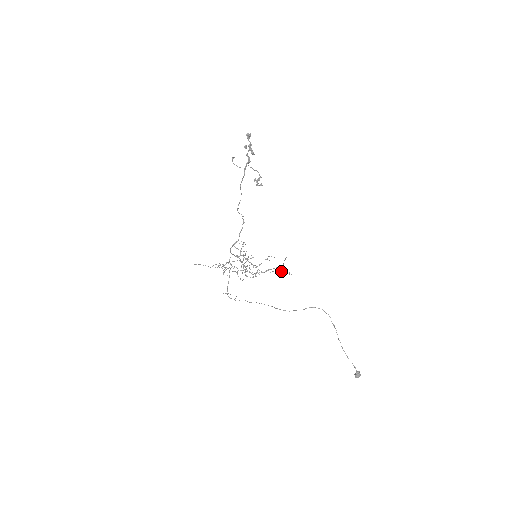
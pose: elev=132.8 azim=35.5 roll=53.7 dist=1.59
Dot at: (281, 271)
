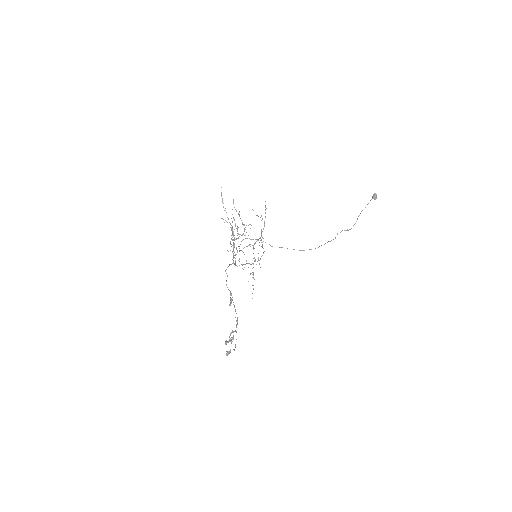
Dot at: occluded
